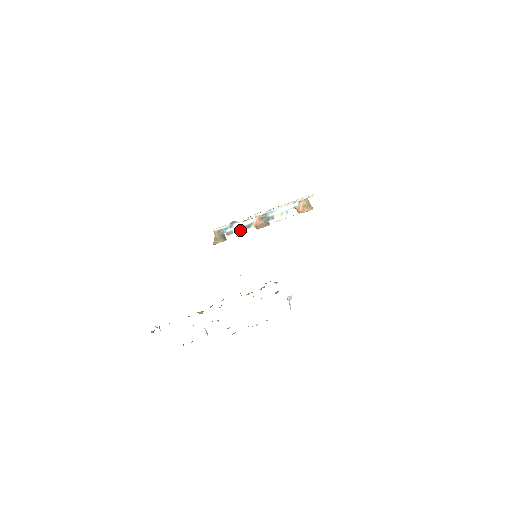
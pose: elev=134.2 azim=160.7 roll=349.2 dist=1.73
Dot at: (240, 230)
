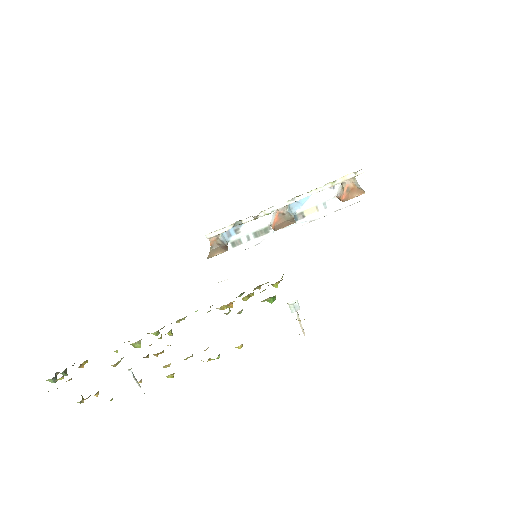
Dot at: (253, 238)
